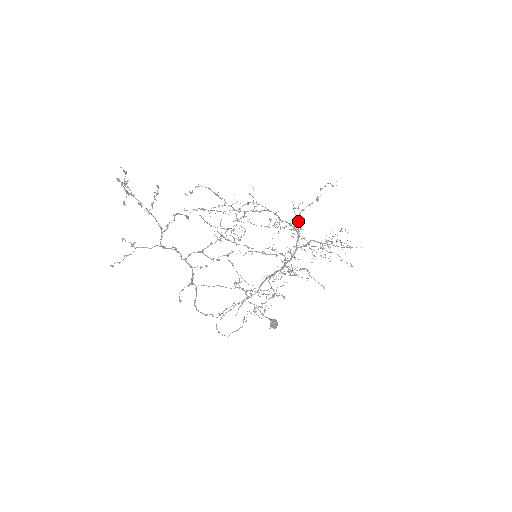
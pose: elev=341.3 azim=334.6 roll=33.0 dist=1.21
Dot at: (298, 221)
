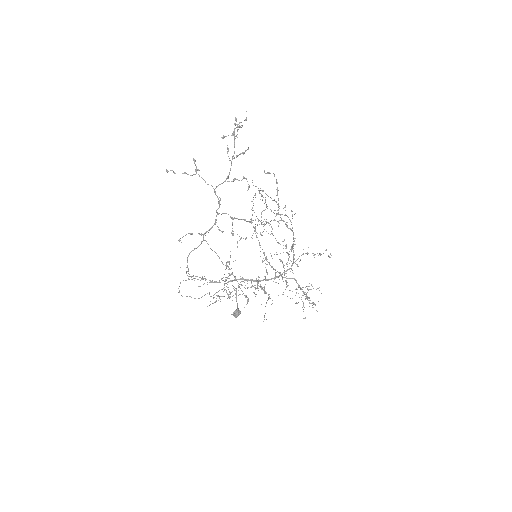
Dot at: occluded
